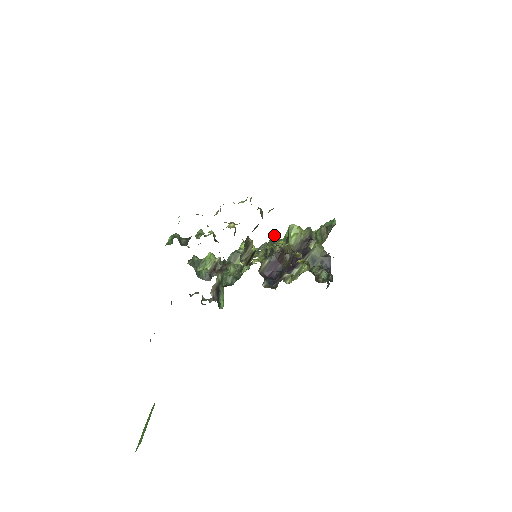
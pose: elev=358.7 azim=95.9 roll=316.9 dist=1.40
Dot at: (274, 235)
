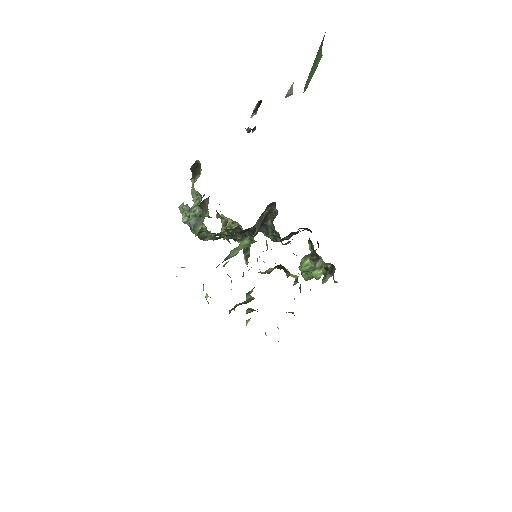
Dot at: occluded
